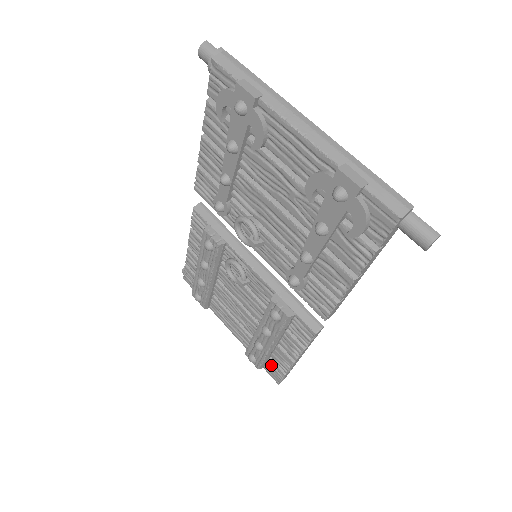
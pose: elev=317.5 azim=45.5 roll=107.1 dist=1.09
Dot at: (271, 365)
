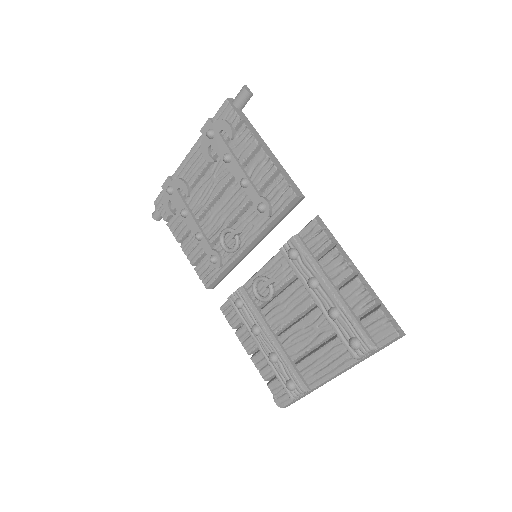
Dot at: (370, 326)
